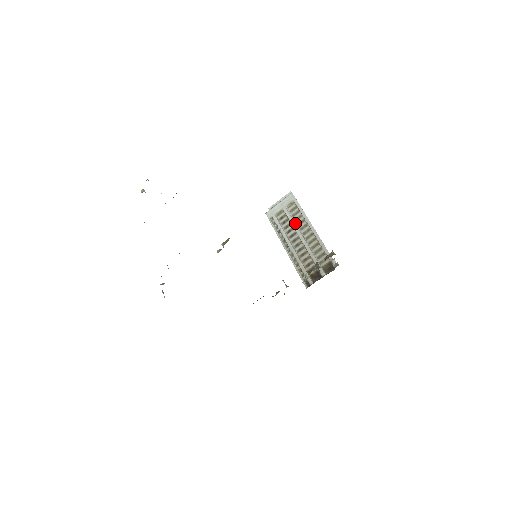
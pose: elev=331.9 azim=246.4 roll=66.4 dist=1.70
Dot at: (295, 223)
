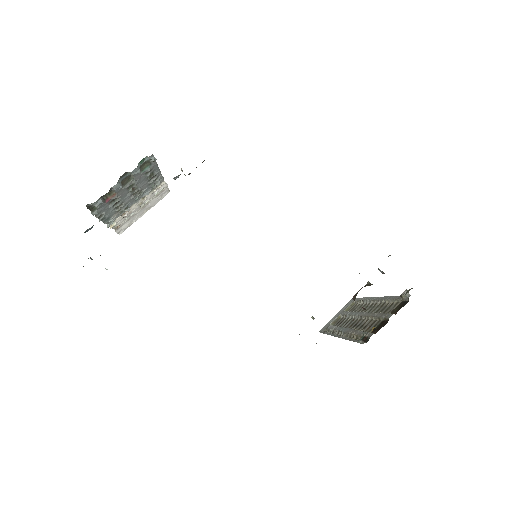
Dot at: (354, 312)
